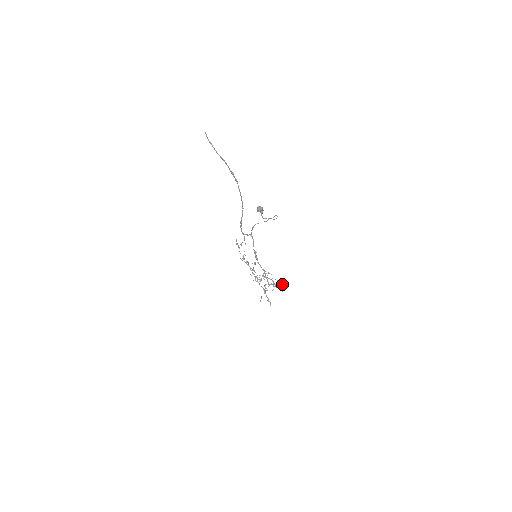
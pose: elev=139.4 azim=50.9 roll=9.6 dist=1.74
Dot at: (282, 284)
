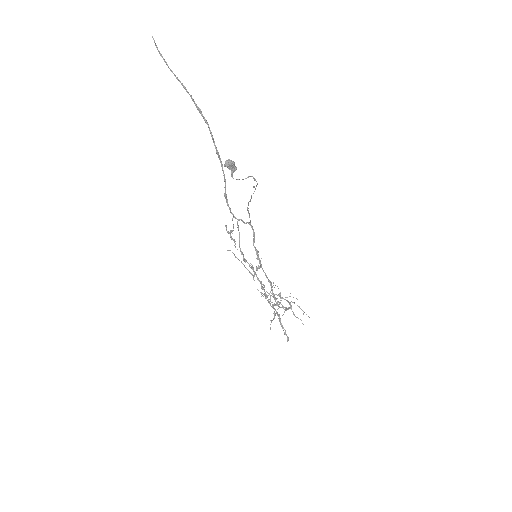
Dot at: occluded
